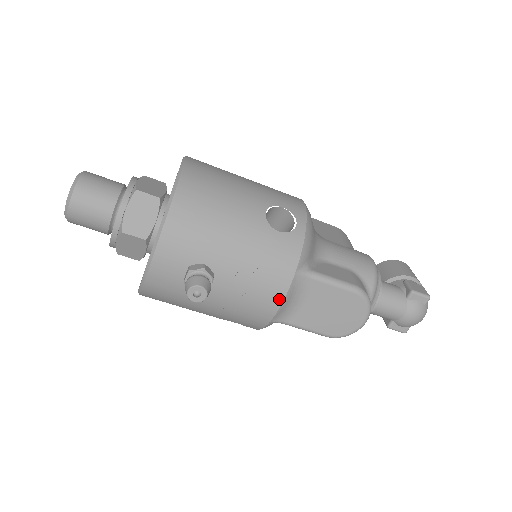
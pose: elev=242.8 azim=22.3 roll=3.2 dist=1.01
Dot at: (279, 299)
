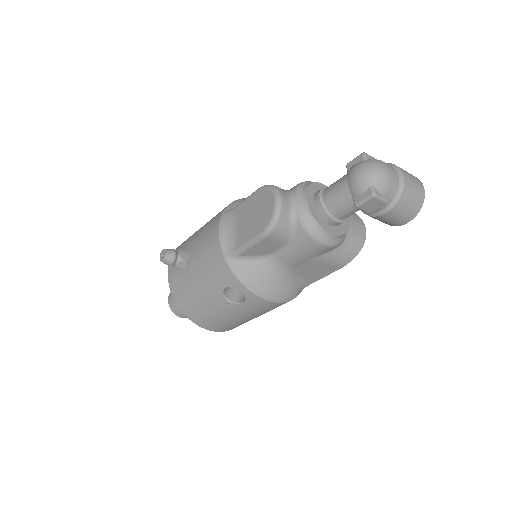
Dot at: (217, 234)
